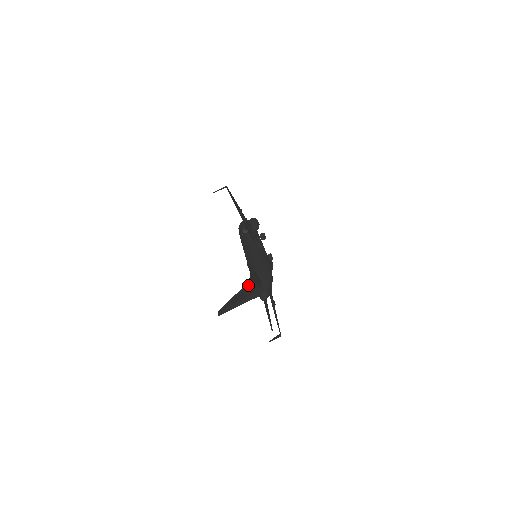
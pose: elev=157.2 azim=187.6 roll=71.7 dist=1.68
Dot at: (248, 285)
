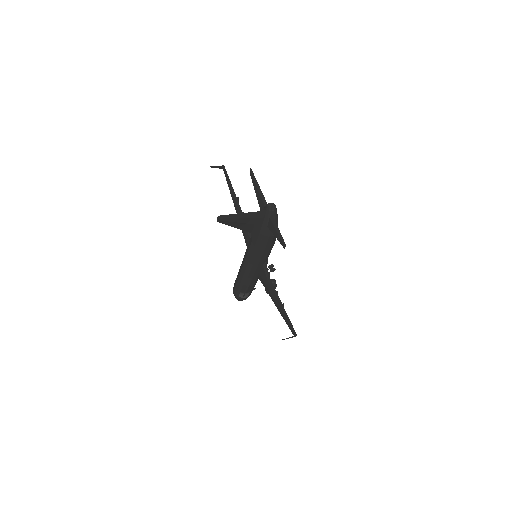
Dot at: (251, 228)
